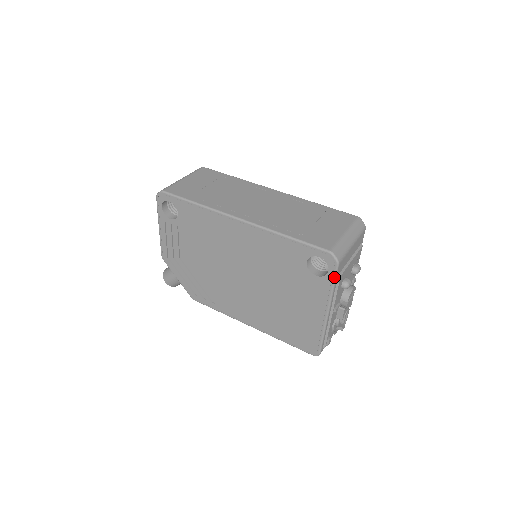
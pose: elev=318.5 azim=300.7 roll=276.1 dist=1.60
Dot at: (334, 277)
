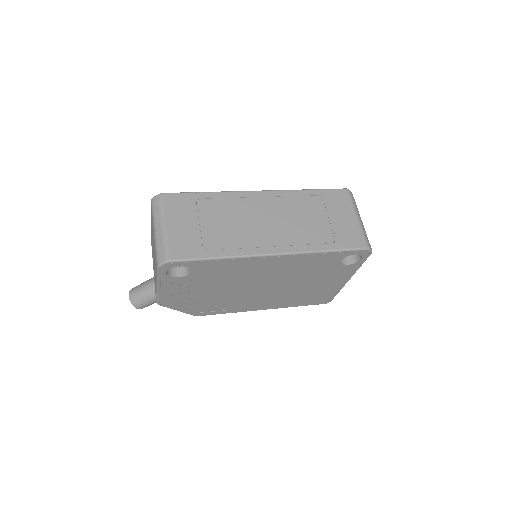
Dot at: occluded
